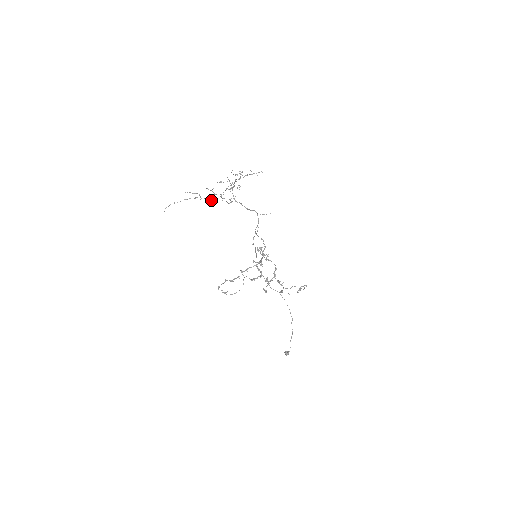
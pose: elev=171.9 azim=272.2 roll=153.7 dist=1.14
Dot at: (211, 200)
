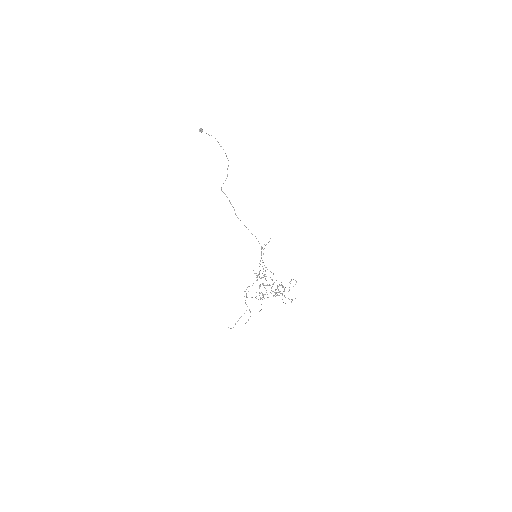
Dot at: occluded
